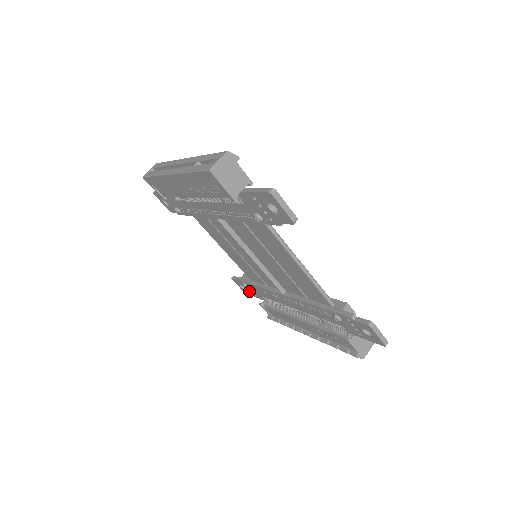
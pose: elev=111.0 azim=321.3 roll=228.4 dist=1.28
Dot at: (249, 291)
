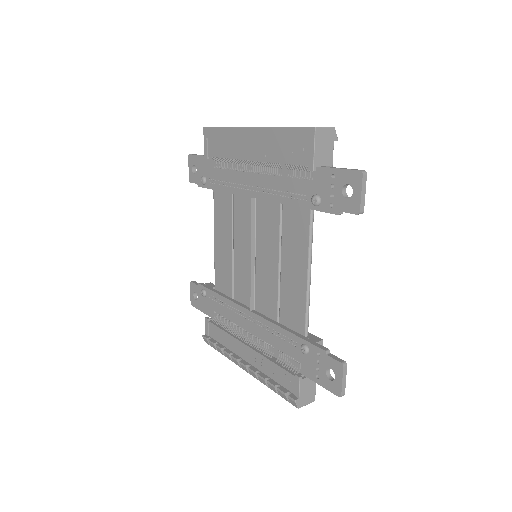
Dot at: (201, 302)
